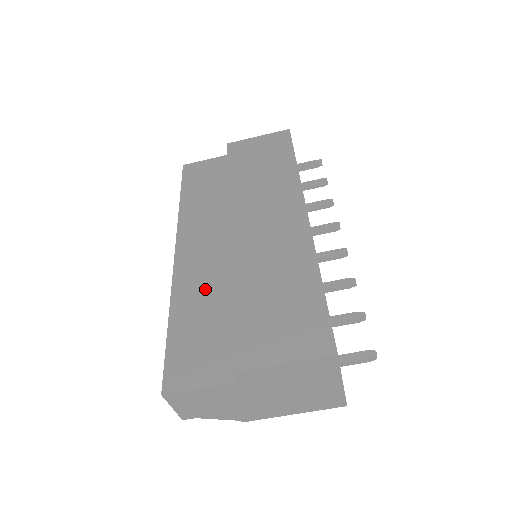
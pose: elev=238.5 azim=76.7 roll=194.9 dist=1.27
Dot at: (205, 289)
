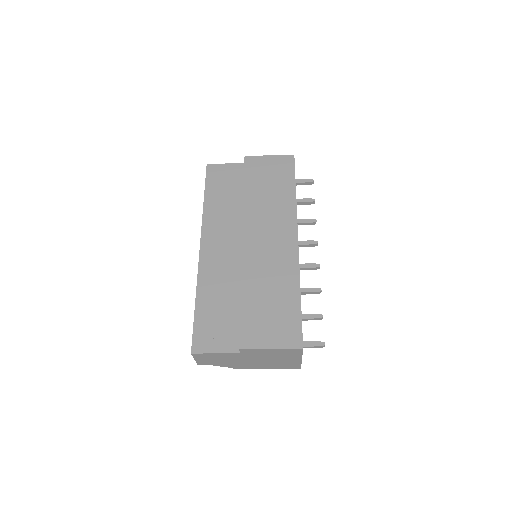
Dot at: (221, 282)
